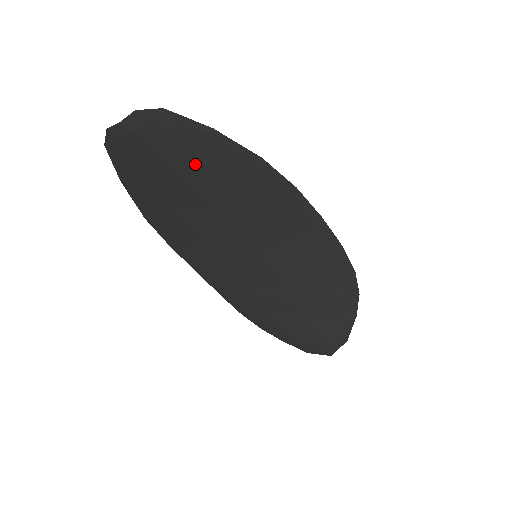
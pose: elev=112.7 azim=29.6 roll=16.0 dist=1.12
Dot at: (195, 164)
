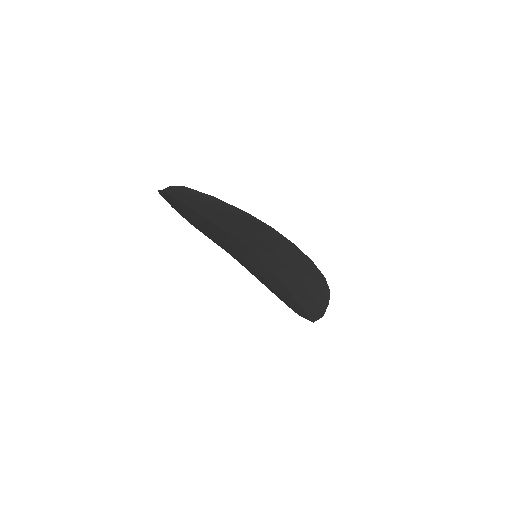
Dot at: (207, 210)
